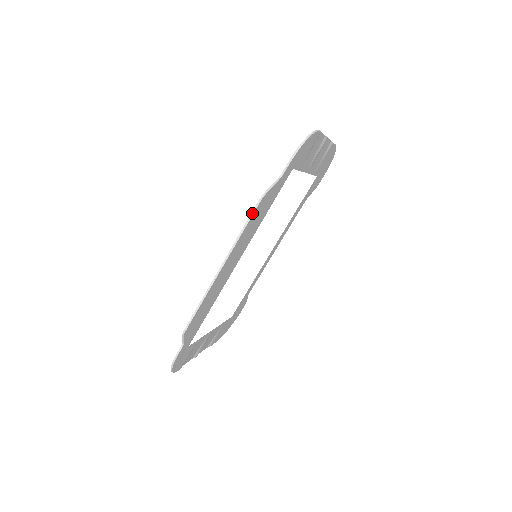
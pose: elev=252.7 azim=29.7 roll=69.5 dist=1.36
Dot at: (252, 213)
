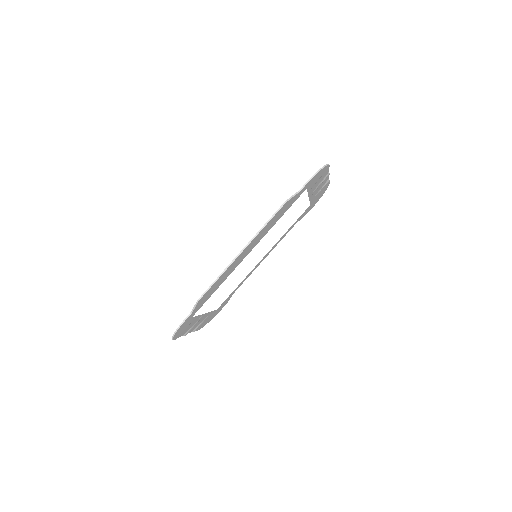
Dot at: (275, 213)
